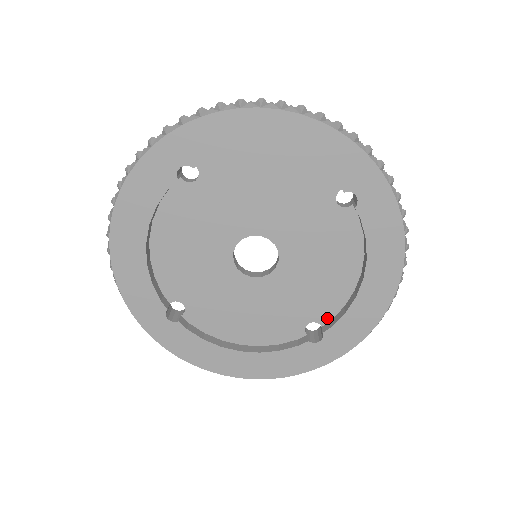
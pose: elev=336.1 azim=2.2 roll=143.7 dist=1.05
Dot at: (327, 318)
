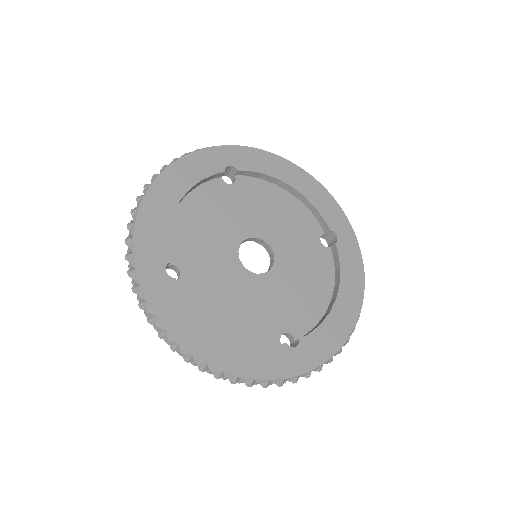
Dot at: (300, 333)
